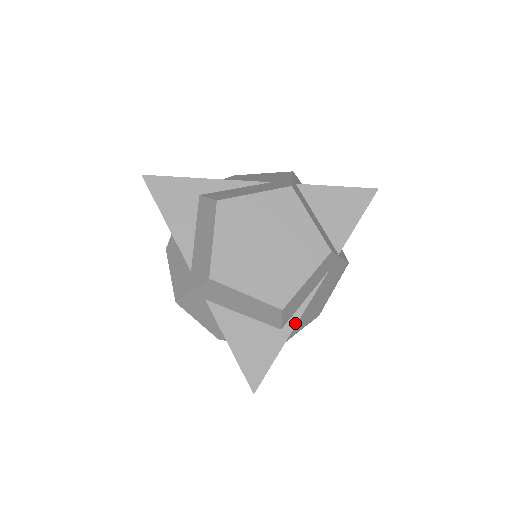
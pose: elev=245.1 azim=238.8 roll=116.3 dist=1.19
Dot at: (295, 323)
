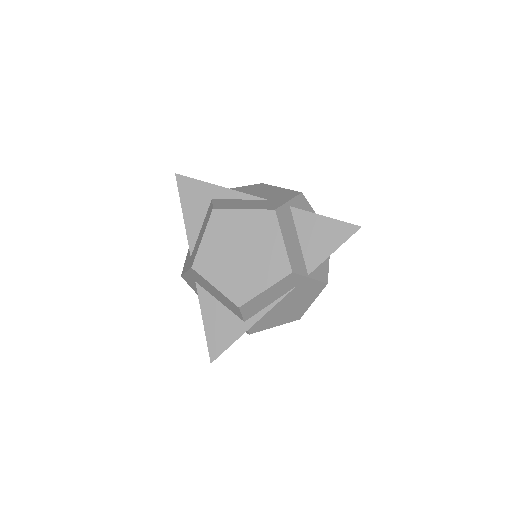
Dot at: (256, 320)
